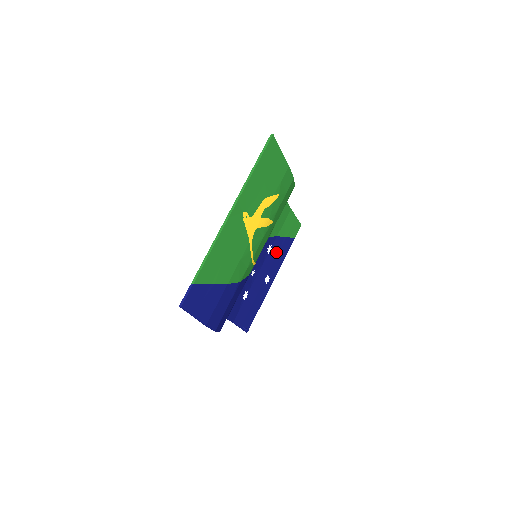
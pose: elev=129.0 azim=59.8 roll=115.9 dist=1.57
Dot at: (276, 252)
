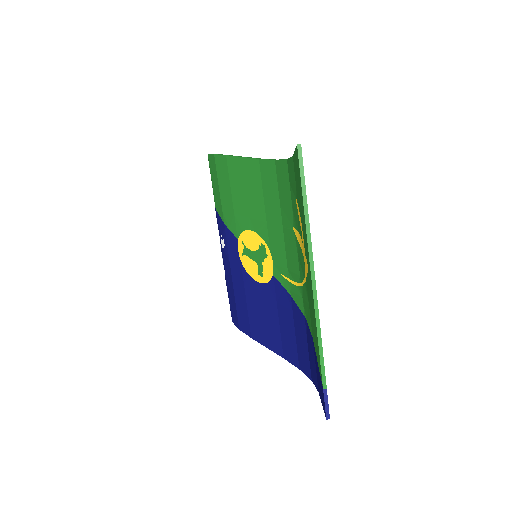
Dot at: occluded
